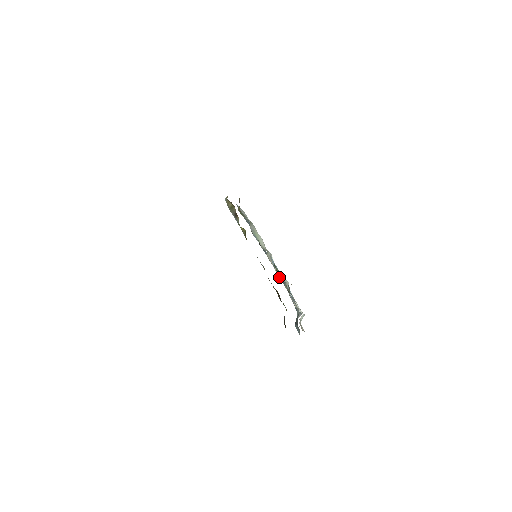
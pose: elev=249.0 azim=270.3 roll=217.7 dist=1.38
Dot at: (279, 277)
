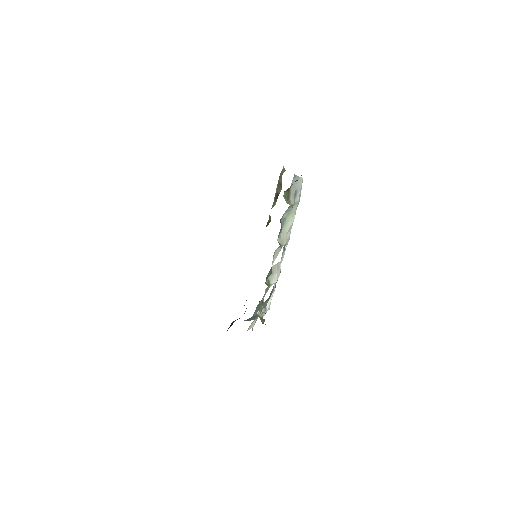
Dot at: (269, 276)
